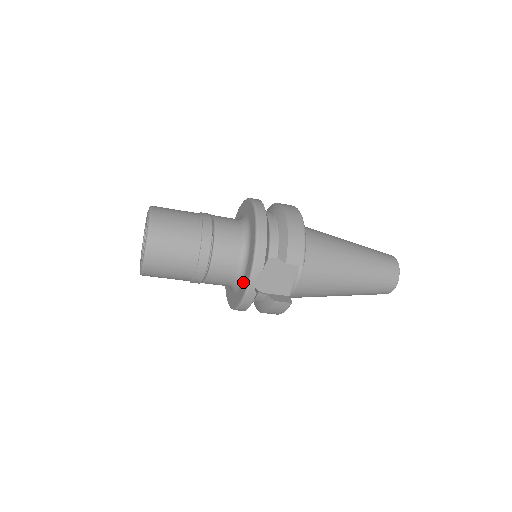
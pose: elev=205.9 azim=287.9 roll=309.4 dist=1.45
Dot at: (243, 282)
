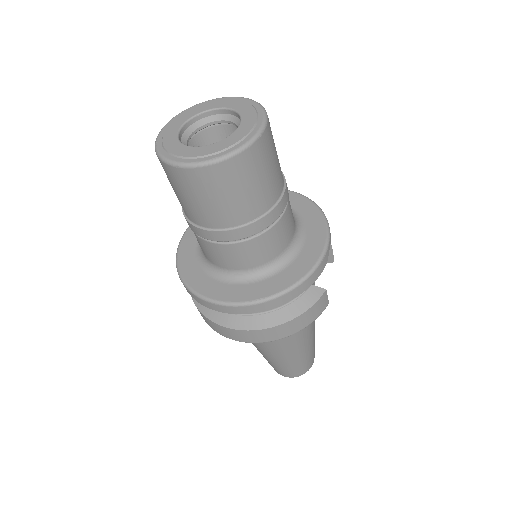
Dot at: (305, 249)
